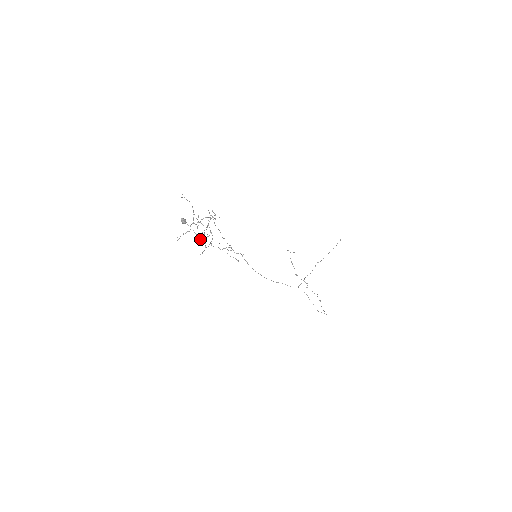
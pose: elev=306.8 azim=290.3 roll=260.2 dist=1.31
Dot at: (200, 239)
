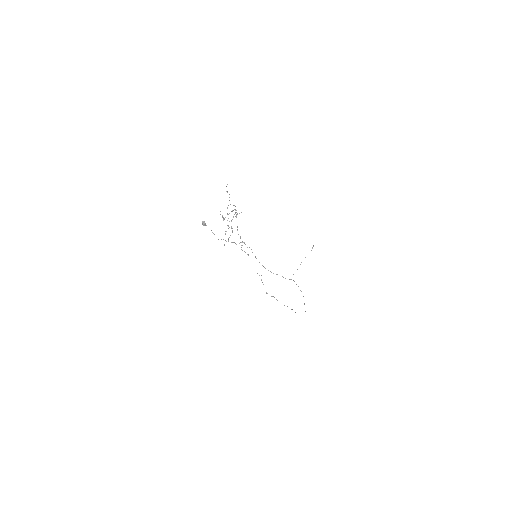
Dot at: occluded
